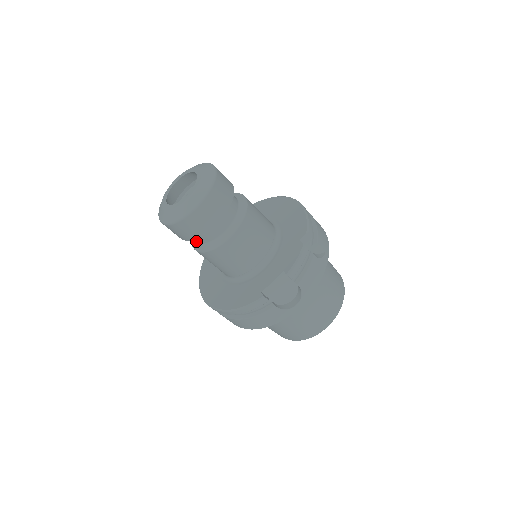
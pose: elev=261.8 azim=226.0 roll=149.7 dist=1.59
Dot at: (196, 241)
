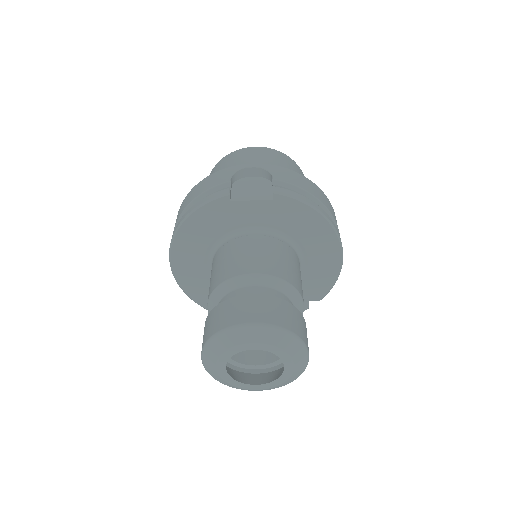
Dot at: occluded
